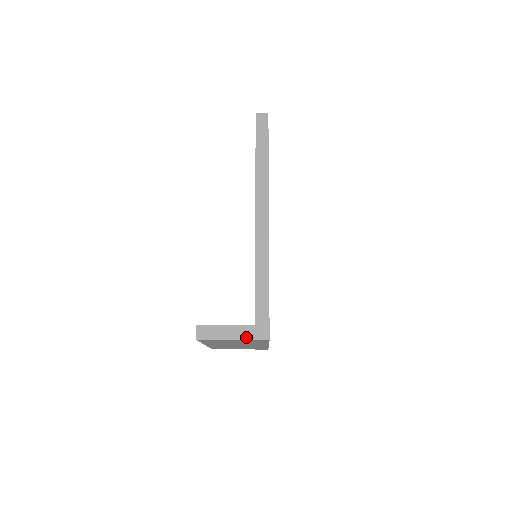
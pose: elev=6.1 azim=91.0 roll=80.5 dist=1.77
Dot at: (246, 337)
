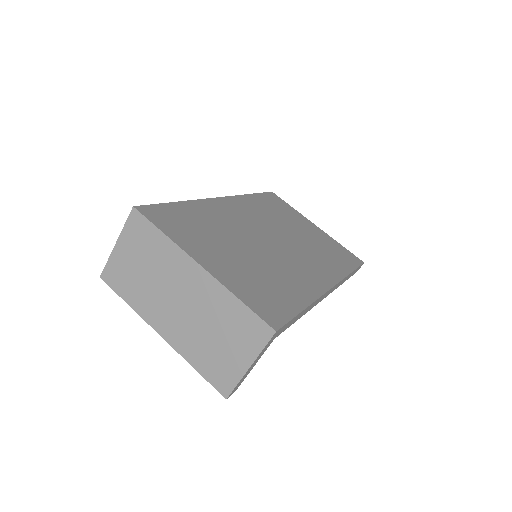
Dot at: (124, 230)
